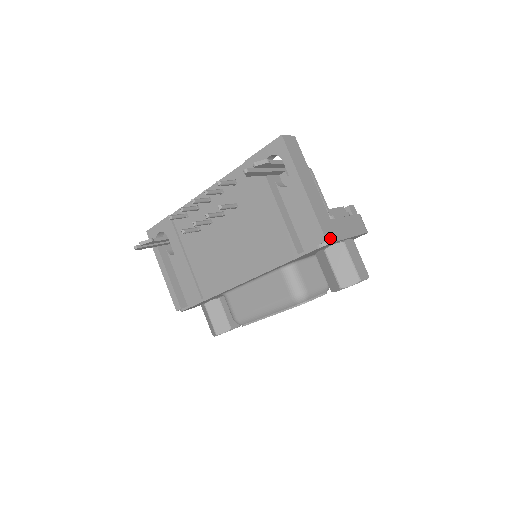
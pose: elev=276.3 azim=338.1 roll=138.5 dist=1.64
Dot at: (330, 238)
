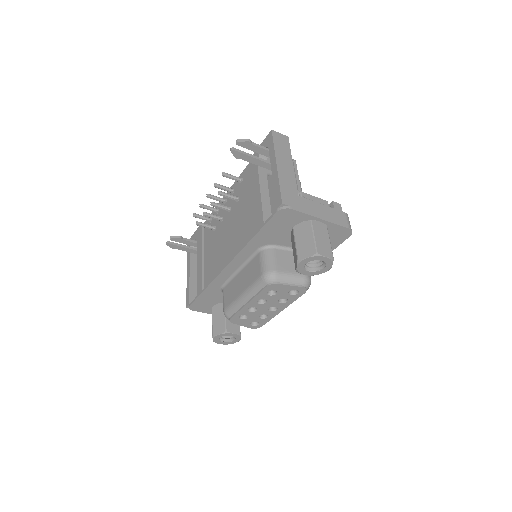
Dot at: (289, 204)
